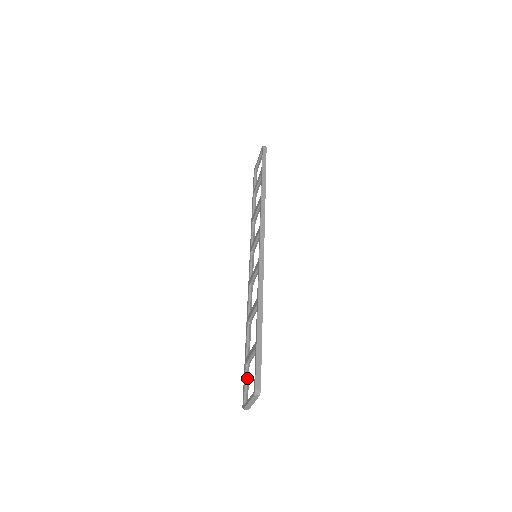
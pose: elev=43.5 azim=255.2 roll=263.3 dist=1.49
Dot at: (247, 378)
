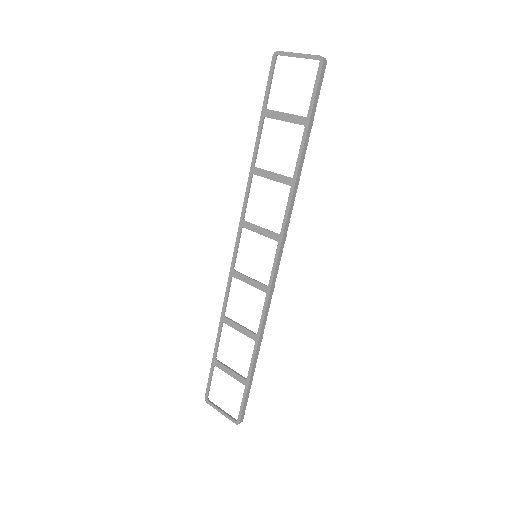
Dot at: occluded
